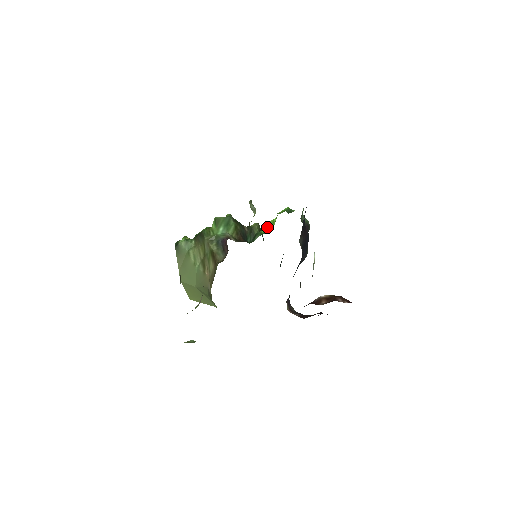
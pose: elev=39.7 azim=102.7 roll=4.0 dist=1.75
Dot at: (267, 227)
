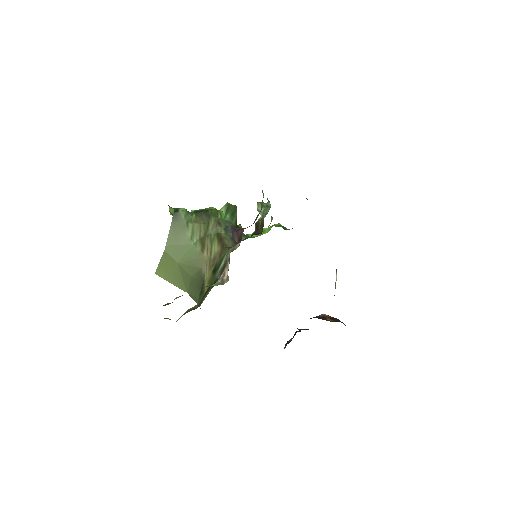
Dot at: occluded
